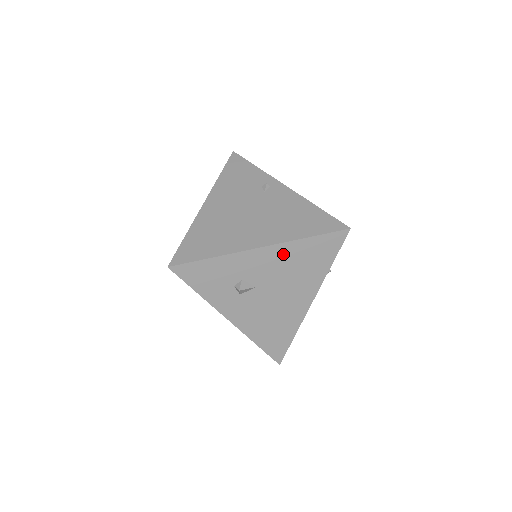
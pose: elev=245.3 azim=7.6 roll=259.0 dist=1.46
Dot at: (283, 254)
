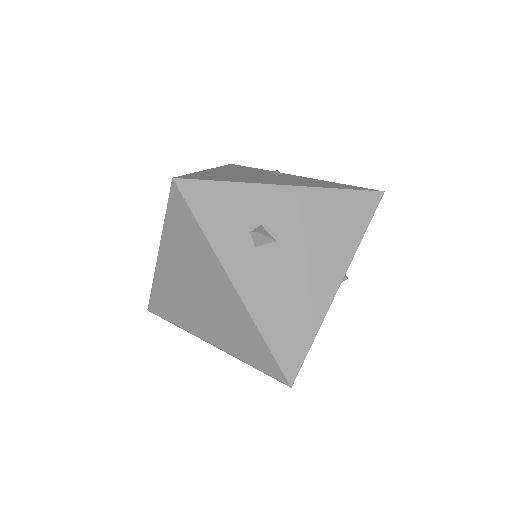
Dot at: (312, 203)
